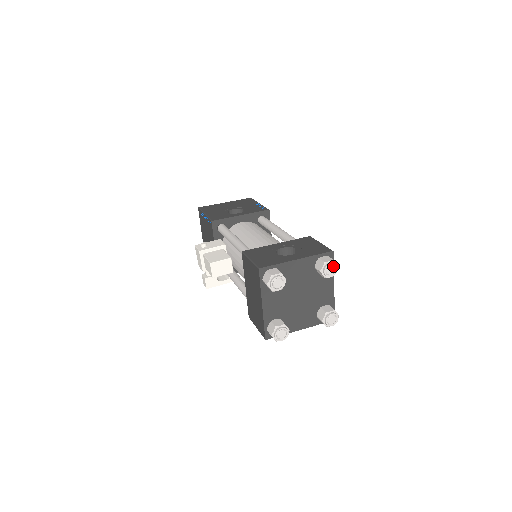
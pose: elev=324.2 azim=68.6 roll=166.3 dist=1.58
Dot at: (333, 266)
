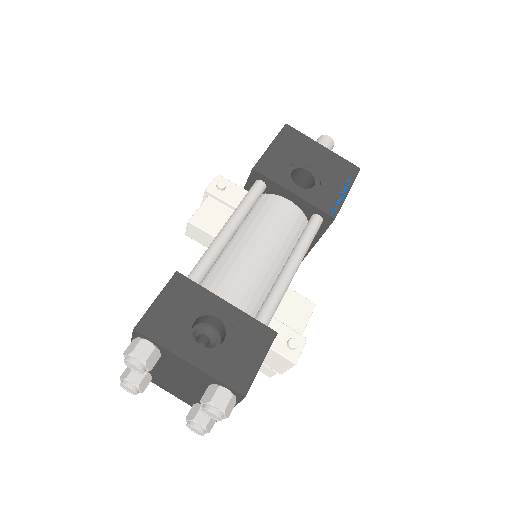
Dot at: (216, 415)
